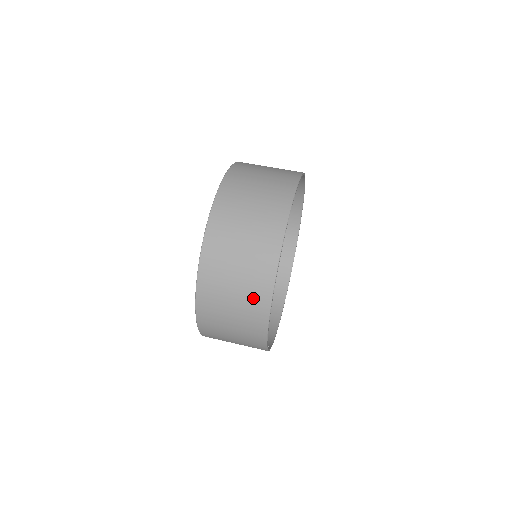
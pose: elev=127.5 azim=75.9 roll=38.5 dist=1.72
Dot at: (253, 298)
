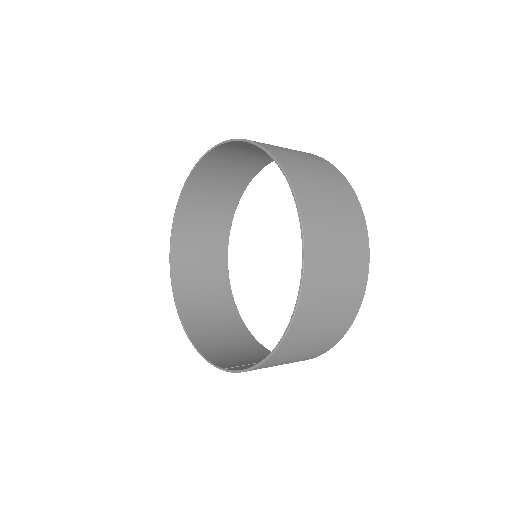
Dot at: (350, 296)
